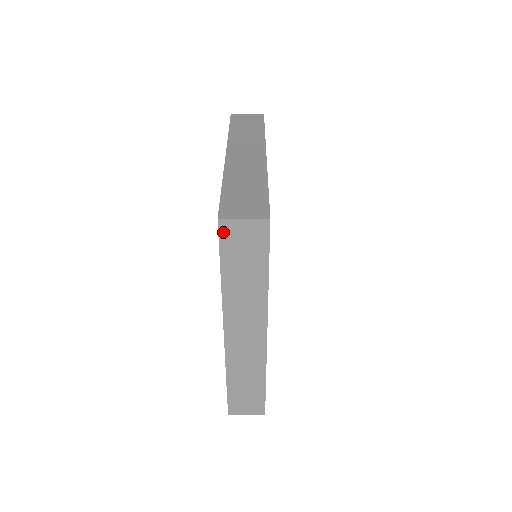
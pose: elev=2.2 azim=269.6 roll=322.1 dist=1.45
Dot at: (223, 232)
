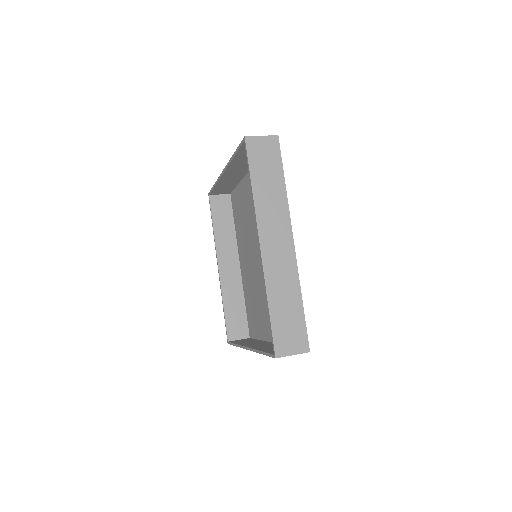
Dot at: occluded
